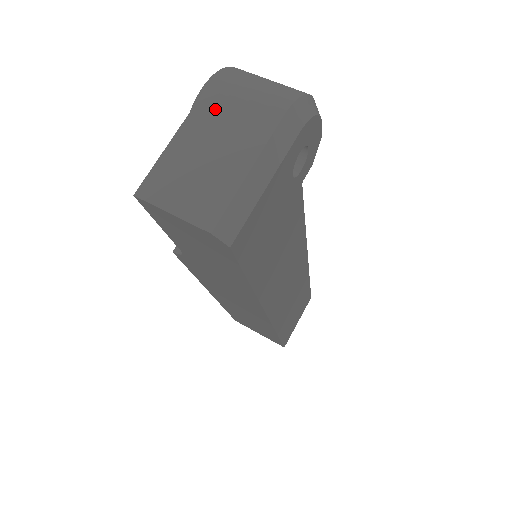
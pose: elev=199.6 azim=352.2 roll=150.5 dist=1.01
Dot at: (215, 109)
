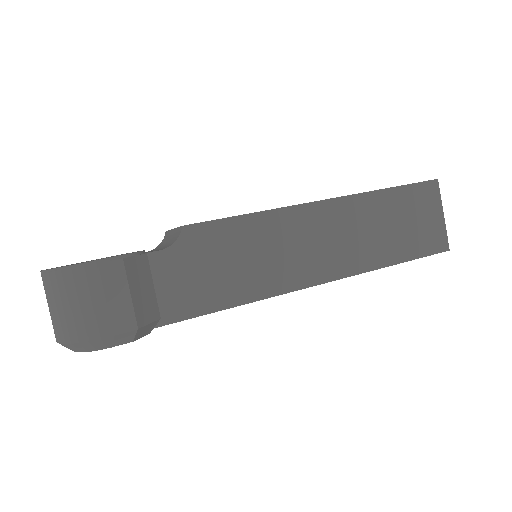
Dot at: occluded
